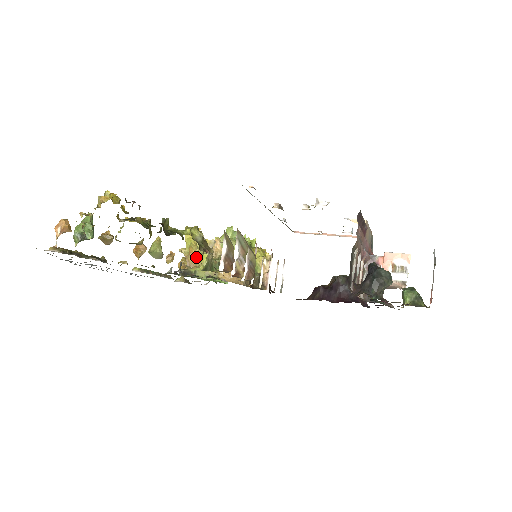
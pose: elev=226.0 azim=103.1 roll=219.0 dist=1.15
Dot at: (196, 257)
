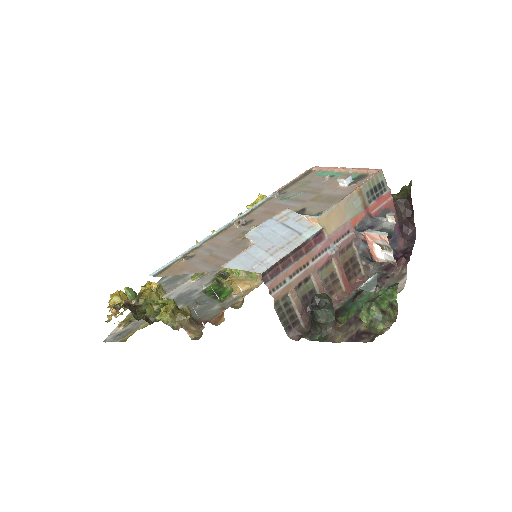
Dot at: occluded
